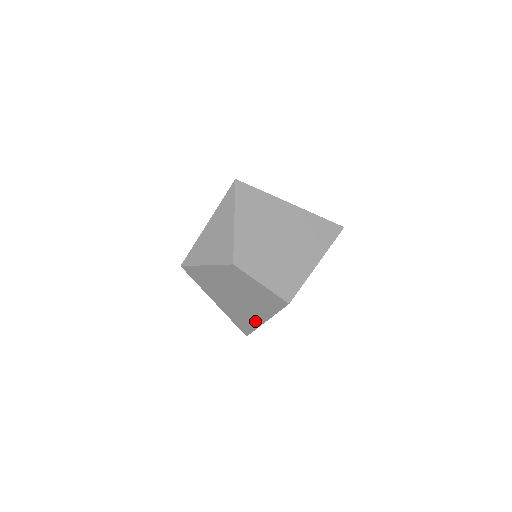
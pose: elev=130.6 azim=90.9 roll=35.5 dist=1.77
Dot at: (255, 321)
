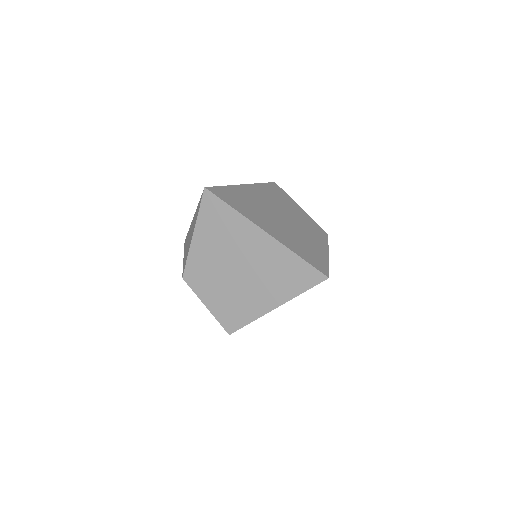
Dot at: occluded
